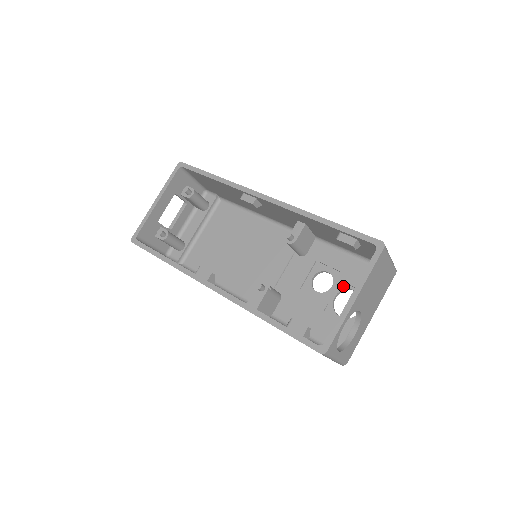
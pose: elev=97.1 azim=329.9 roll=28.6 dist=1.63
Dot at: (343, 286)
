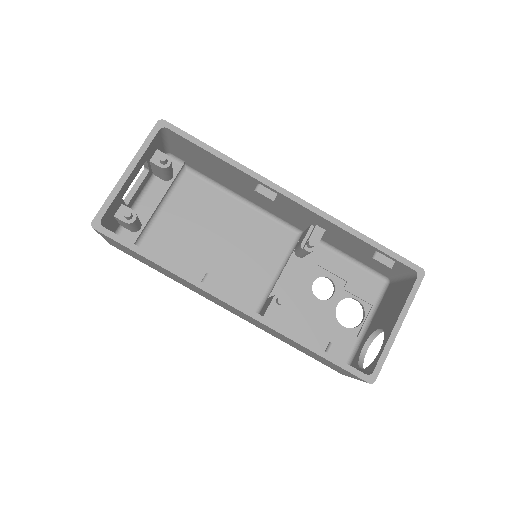
Dot at: (345, 294)
